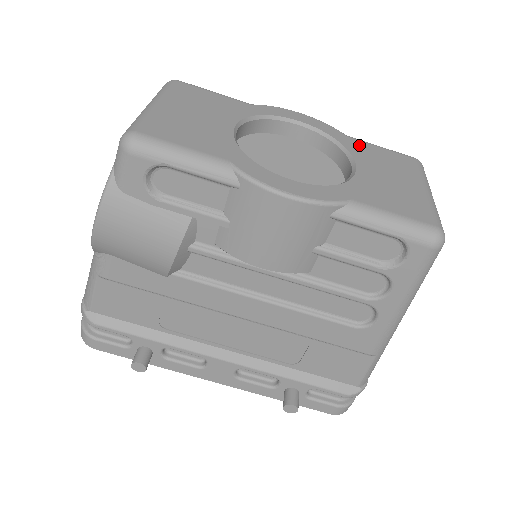
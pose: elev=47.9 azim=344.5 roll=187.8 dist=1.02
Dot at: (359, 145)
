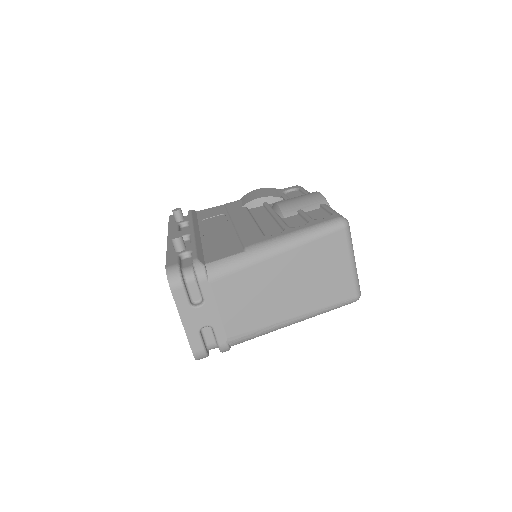
Dot at: occluded
